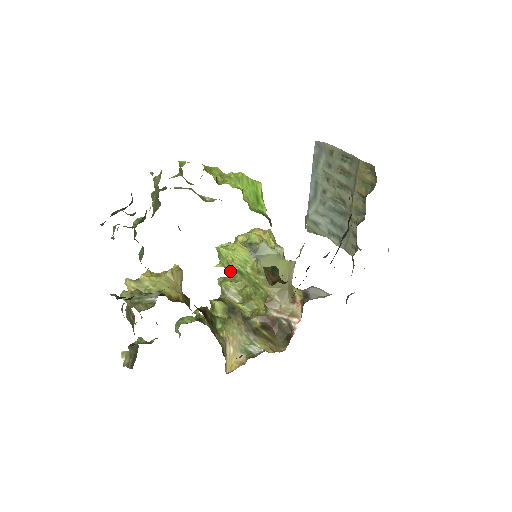
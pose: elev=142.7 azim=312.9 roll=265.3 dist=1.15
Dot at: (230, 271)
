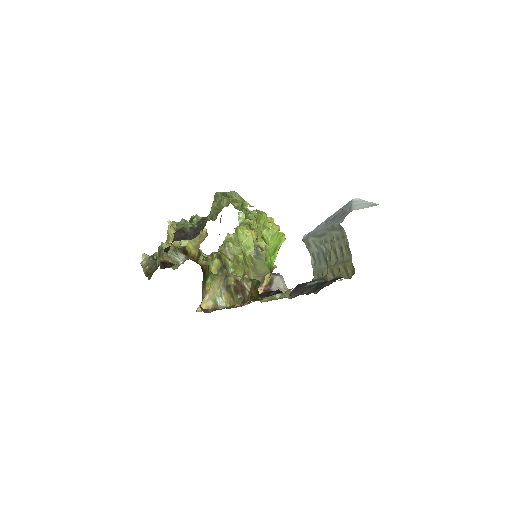
Dot at: occluded
